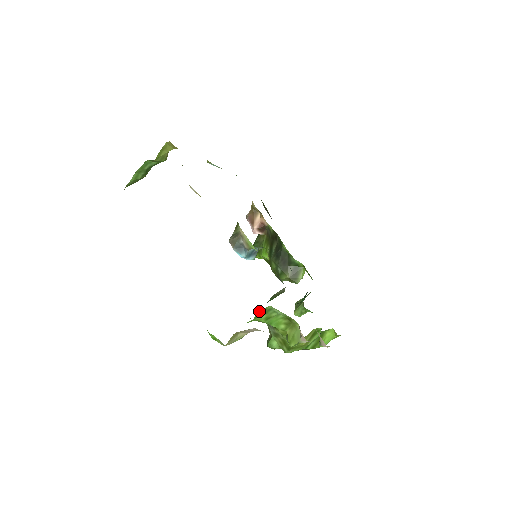
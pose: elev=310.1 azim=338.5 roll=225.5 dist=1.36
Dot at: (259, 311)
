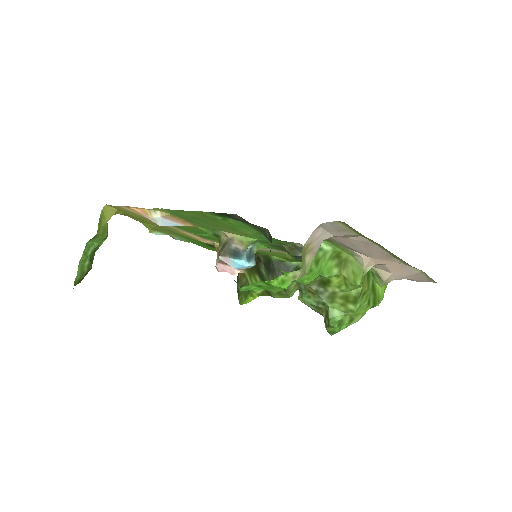
Dot at: occluded
